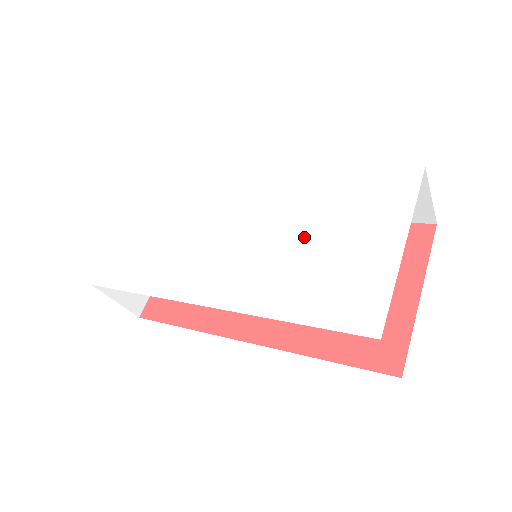
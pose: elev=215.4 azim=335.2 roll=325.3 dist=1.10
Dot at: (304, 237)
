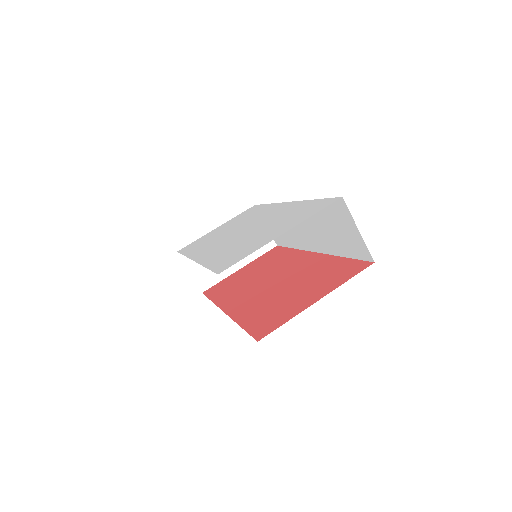
Dot at: (257, 231)
